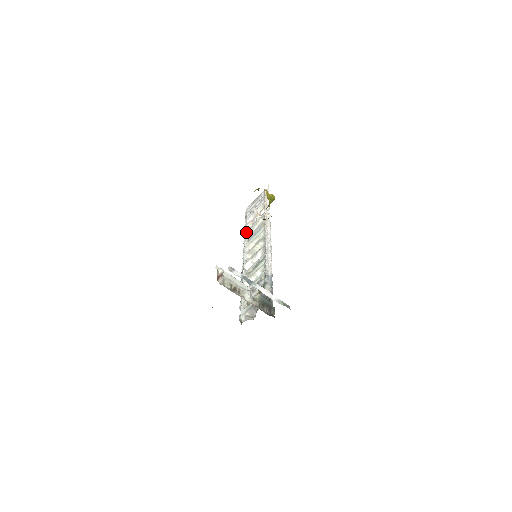
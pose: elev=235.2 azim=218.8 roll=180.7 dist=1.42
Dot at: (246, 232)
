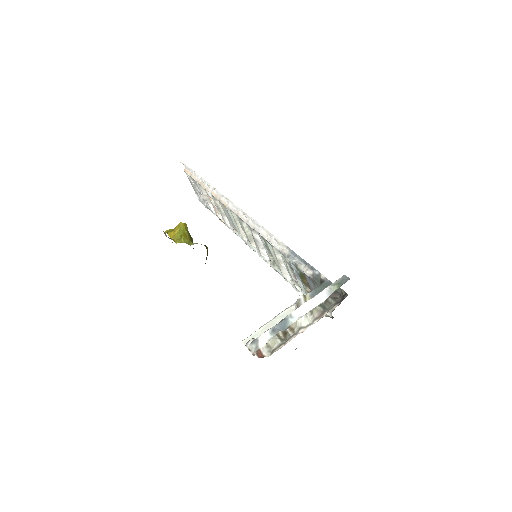
Dot at: (225, 224)
